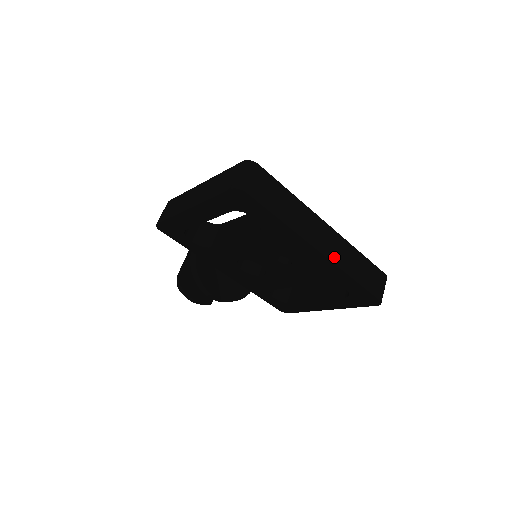
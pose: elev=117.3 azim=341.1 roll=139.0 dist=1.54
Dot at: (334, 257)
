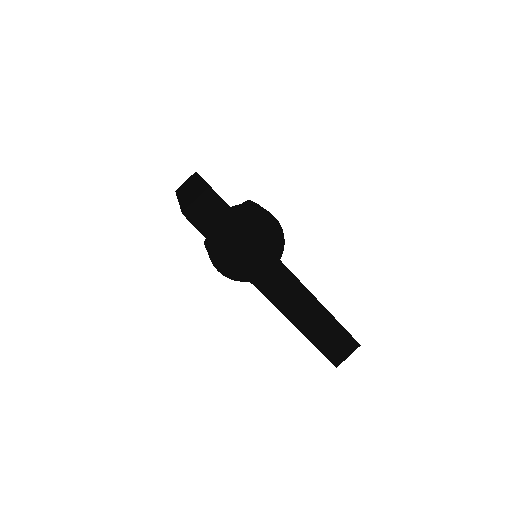
Dot at: (286, 308)
